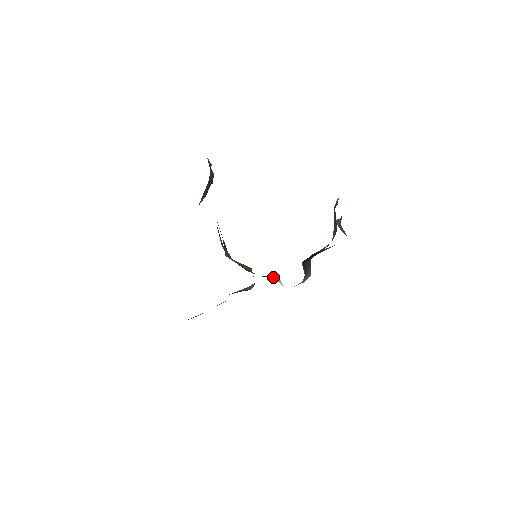
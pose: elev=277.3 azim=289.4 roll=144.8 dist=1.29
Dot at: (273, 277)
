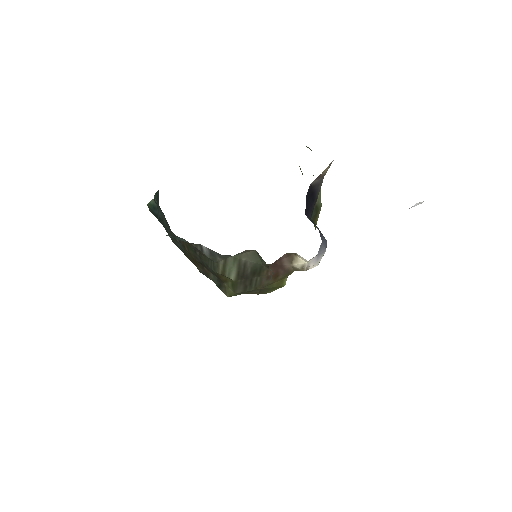
Dot at: (289, 264)
